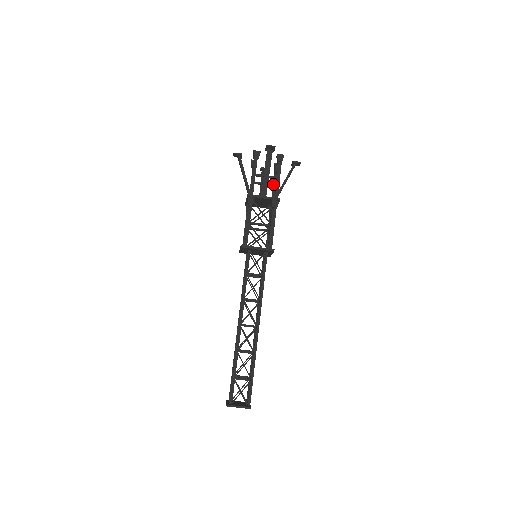
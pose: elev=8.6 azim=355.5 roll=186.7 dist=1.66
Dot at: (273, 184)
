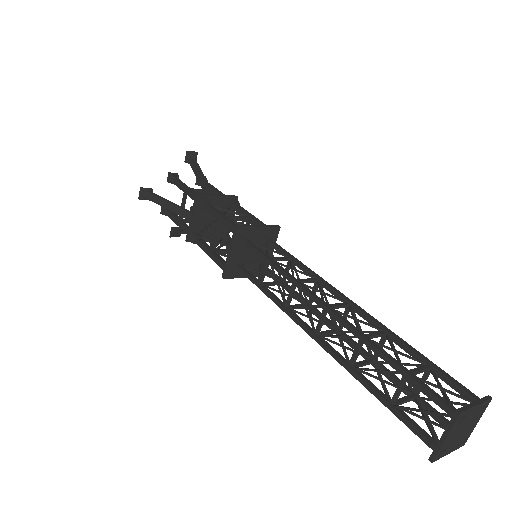
Dot at: occluded
